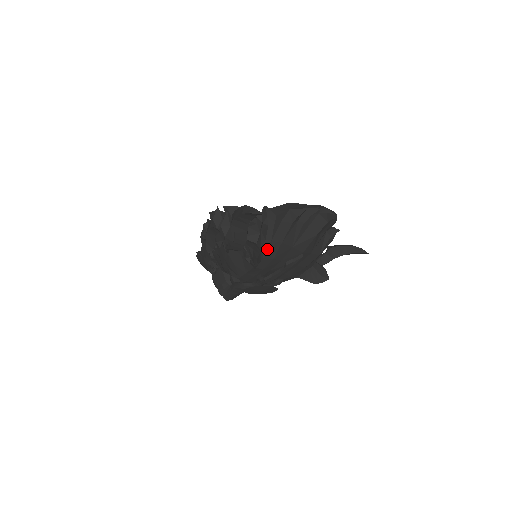
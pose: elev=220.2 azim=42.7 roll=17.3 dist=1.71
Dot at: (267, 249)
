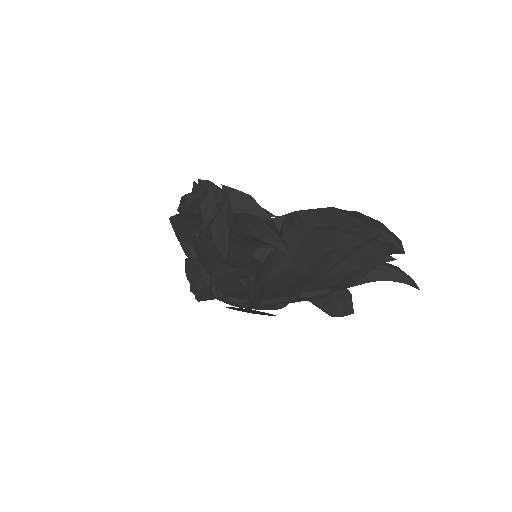
Dot at: (277, 276)
